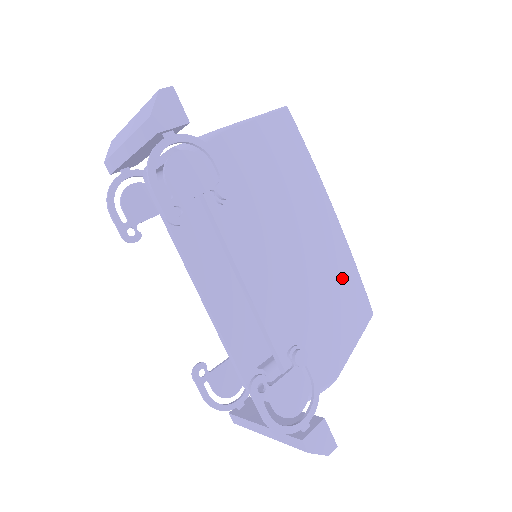
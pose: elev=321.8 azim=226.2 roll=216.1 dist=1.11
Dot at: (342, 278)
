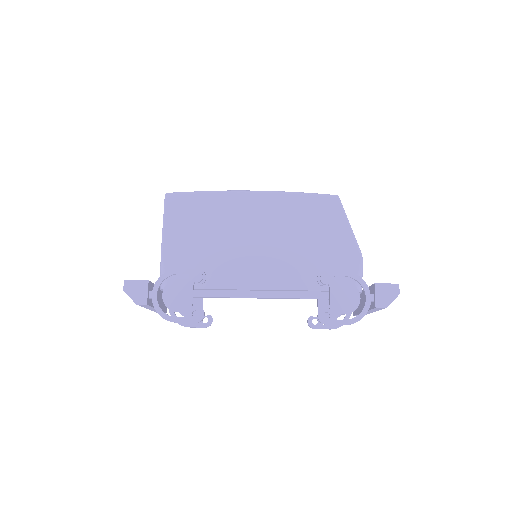
Dot at: (298, 211)
